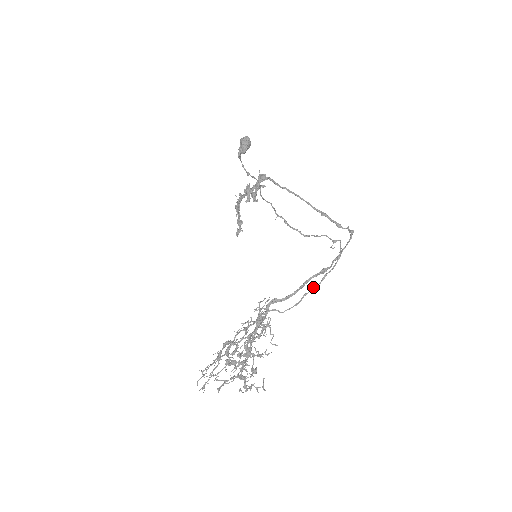
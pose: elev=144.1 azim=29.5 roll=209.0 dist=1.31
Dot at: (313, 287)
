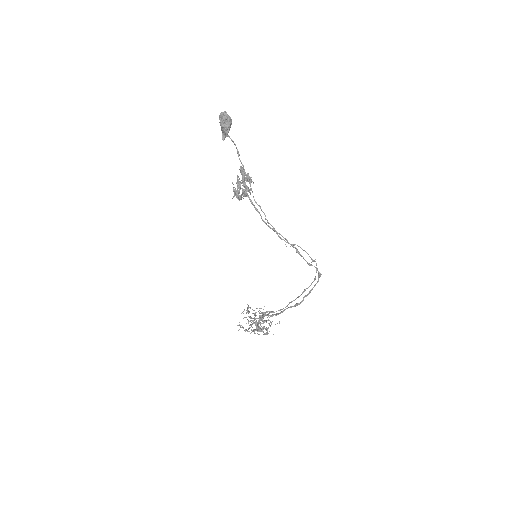
Dot at: (296, 298)
